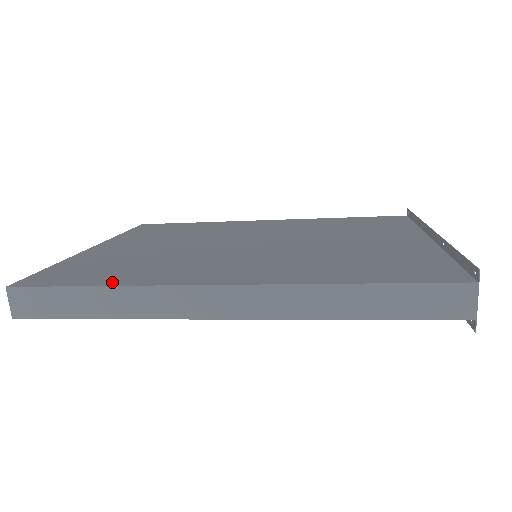
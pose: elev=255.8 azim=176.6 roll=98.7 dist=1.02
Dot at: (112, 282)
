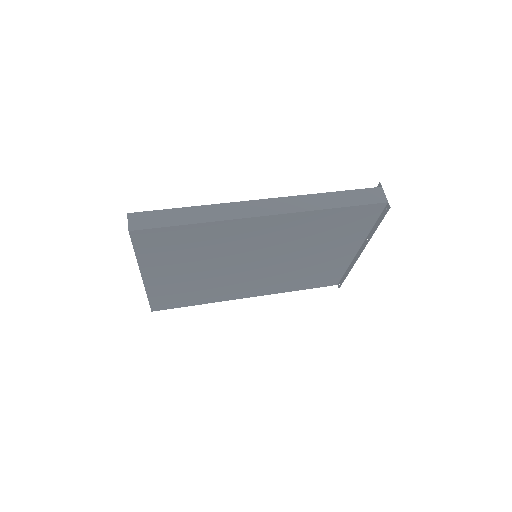
Dot at: occluded
